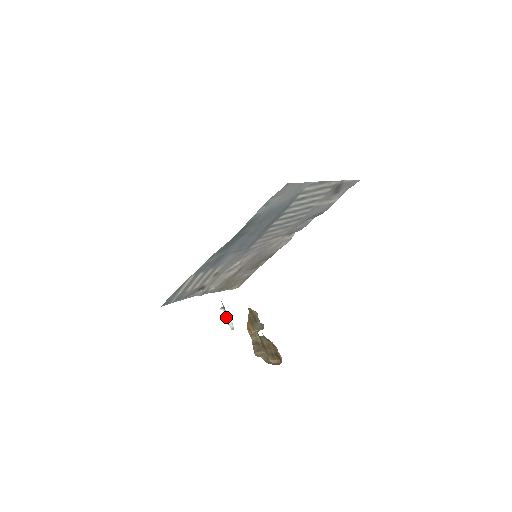
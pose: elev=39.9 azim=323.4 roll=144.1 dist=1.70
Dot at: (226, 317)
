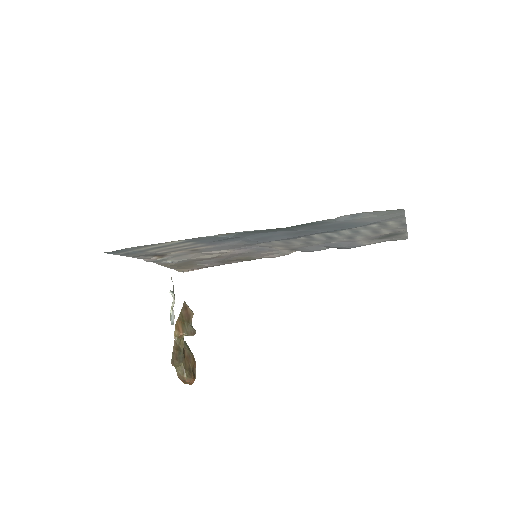
Dot at: (172, 305)
